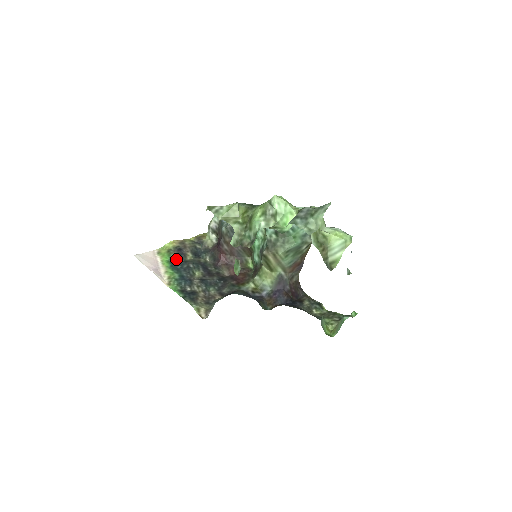
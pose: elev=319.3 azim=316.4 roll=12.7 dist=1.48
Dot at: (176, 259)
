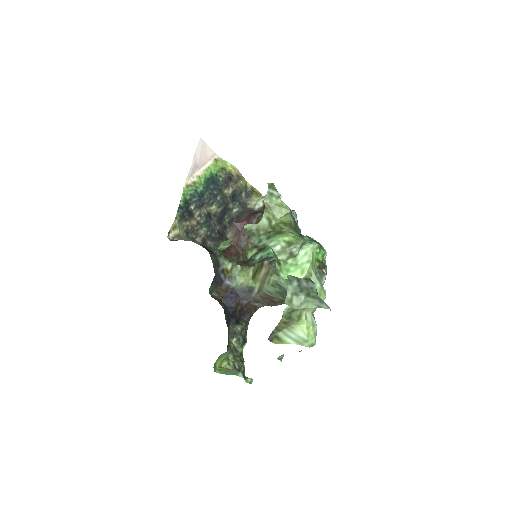
Dot at: (218, 180)
